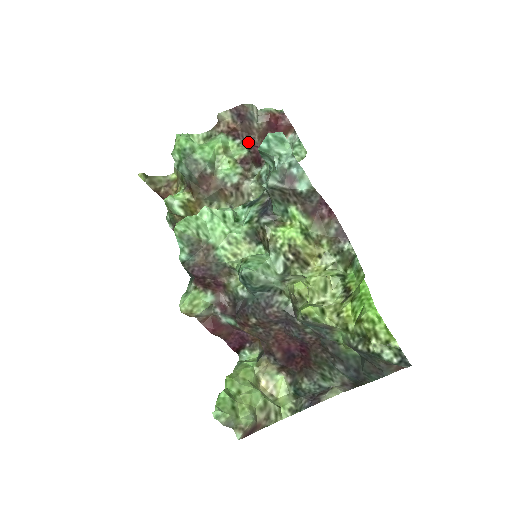
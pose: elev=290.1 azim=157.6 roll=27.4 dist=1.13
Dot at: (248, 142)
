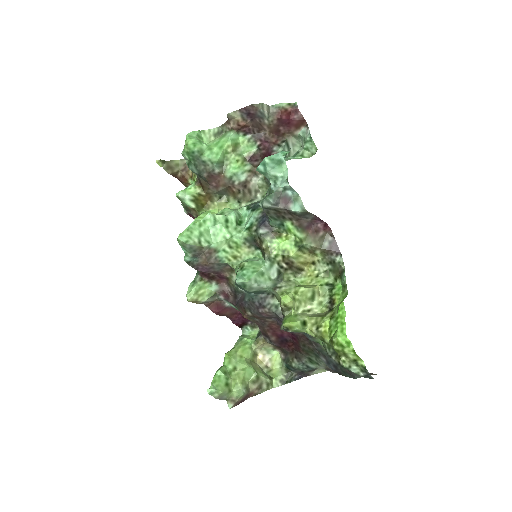
Dot at: (259, 137)
